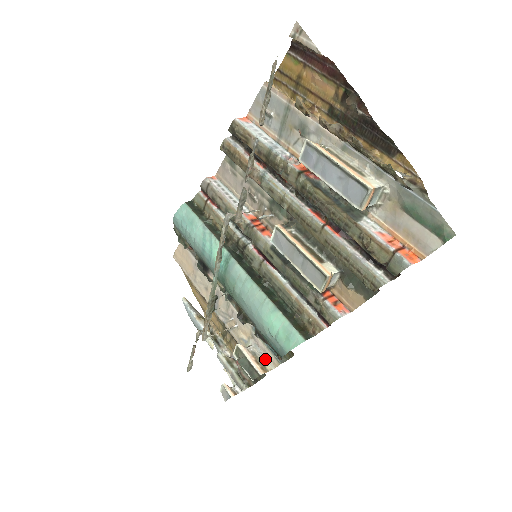
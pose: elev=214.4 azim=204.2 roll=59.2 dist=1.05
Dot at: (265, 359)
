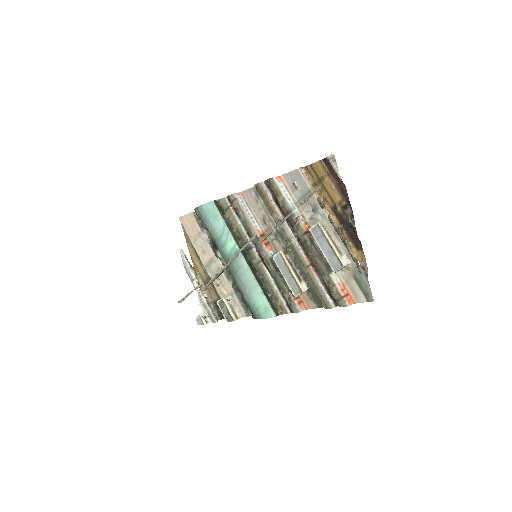
Dot at: (237, 311)
